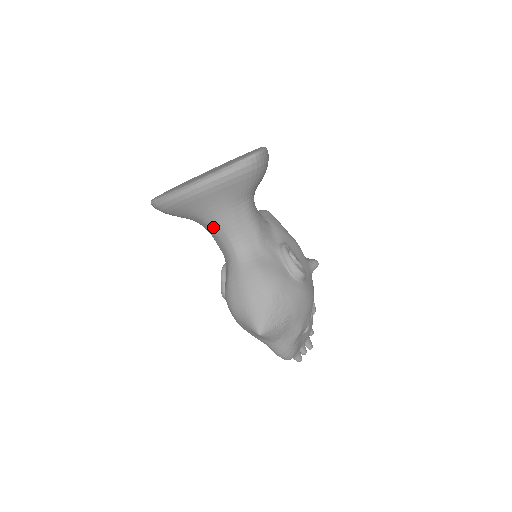
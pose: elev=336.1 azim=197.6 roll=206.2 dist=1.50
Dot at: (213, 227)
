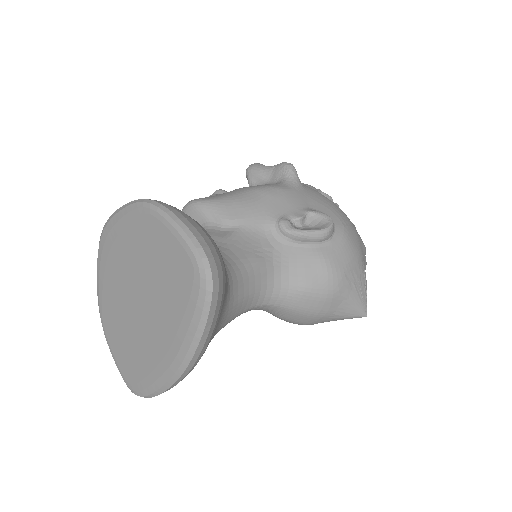
Dot at: occluded
